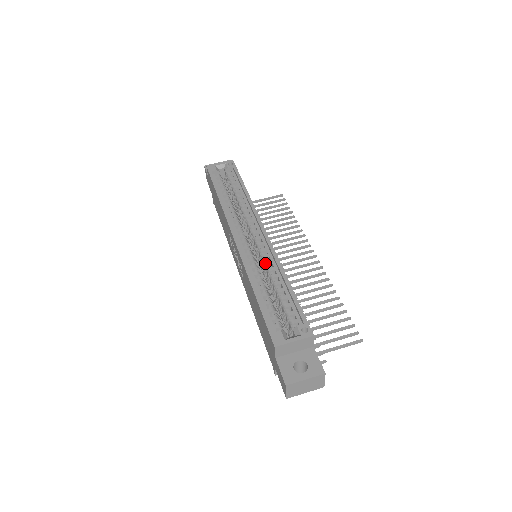
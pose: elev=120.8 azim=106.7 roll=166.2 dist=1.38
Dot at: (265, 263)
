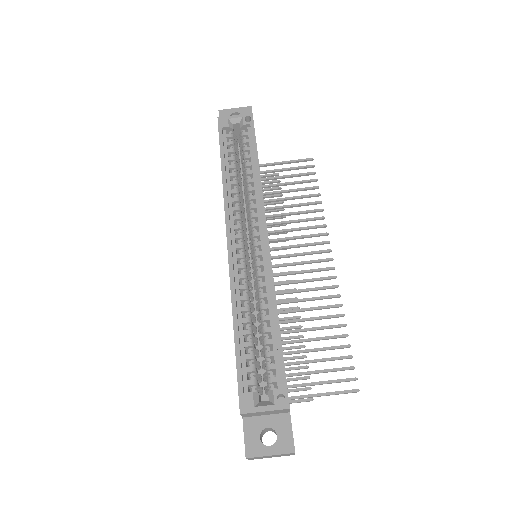
Dot at: (257, 284)
